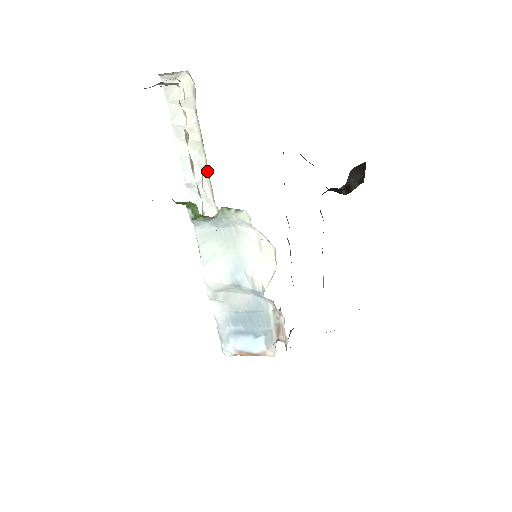
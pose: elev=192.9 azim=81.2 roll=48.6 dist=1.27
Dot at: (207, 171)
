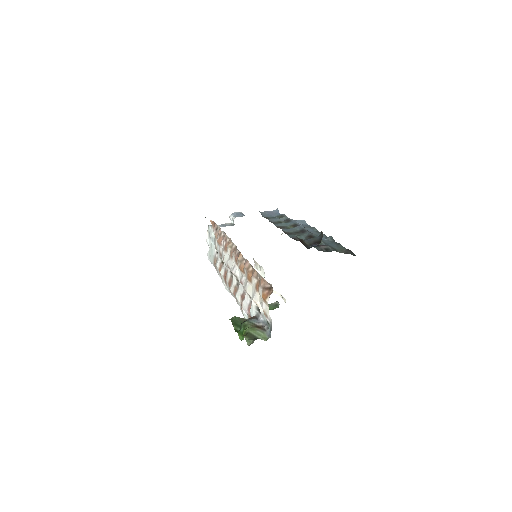
Dot at: (244, 258)
